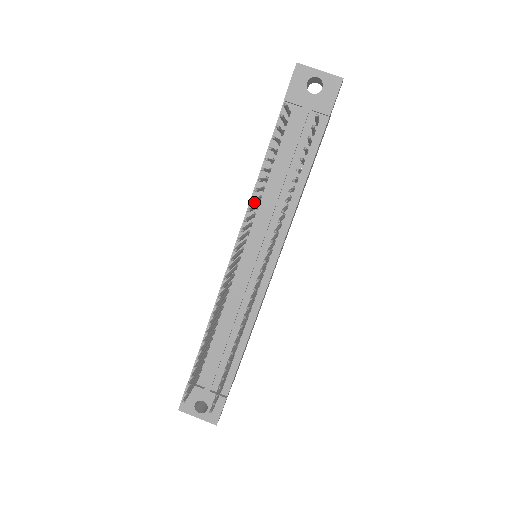
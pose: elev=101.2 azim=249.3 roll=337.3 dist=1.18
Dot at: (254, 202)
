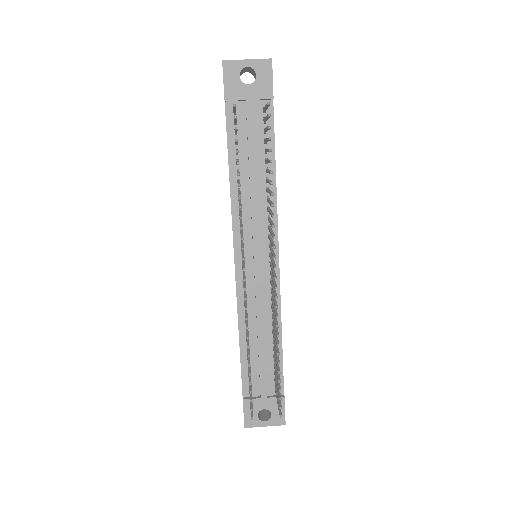
Dot at: (235, 207)
